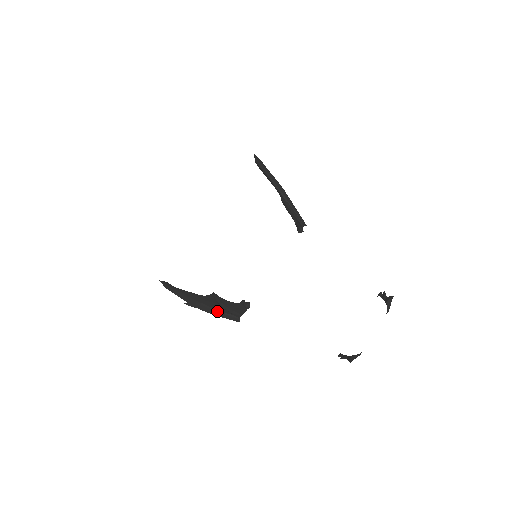
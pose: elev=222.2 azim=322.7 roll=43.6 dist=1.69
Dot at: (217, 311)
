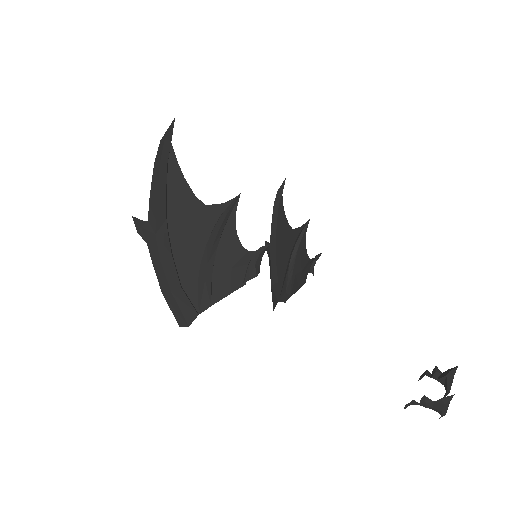
Dot at: (176, 270)
